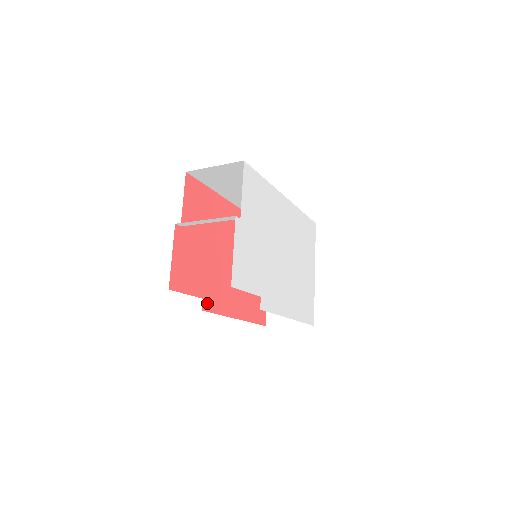
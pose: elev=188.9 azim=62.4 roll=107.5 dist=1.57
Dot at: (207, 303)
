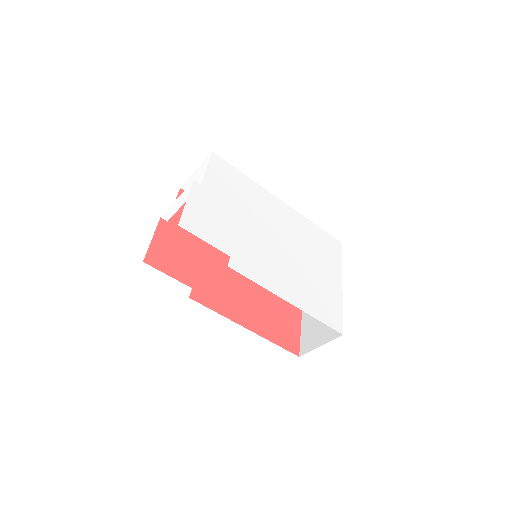
Dot at: (198, 295)
